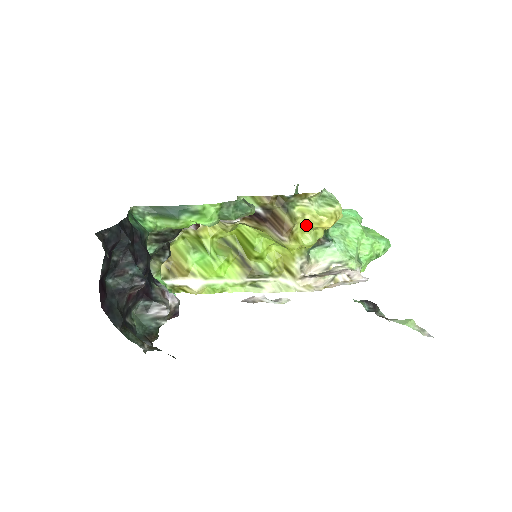
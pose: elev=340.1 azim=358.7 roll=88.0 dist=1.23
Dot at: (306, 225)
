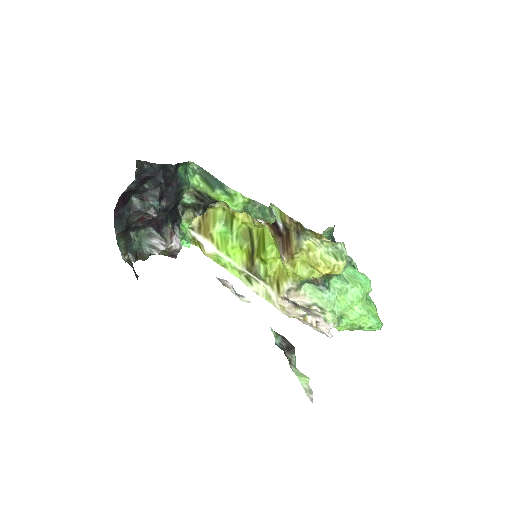
Dot at: (307, 259)
